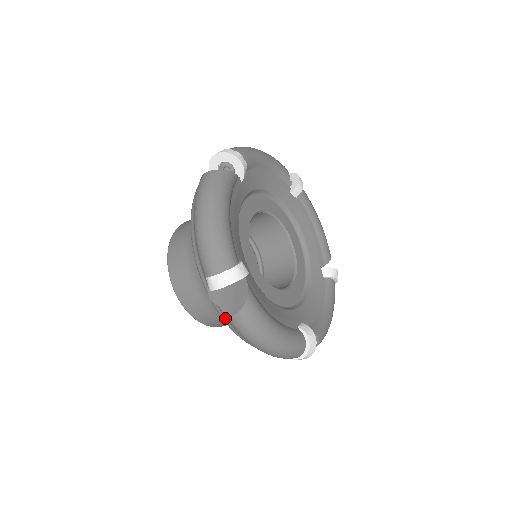
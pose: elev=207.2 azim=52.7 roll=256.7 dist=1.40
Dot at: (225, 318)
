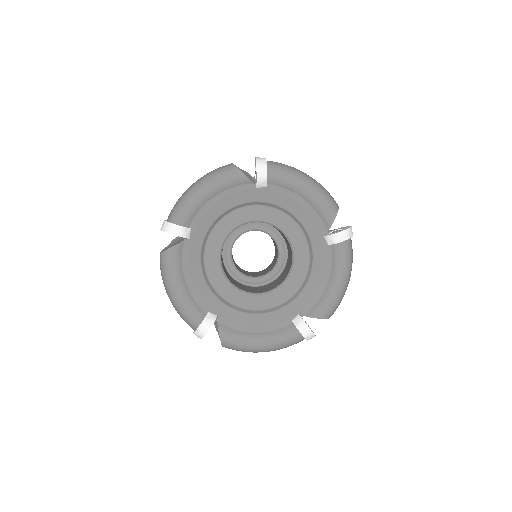
Dot at: occluded
